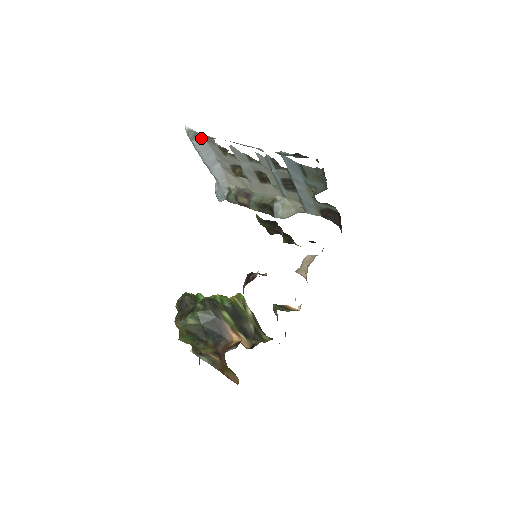
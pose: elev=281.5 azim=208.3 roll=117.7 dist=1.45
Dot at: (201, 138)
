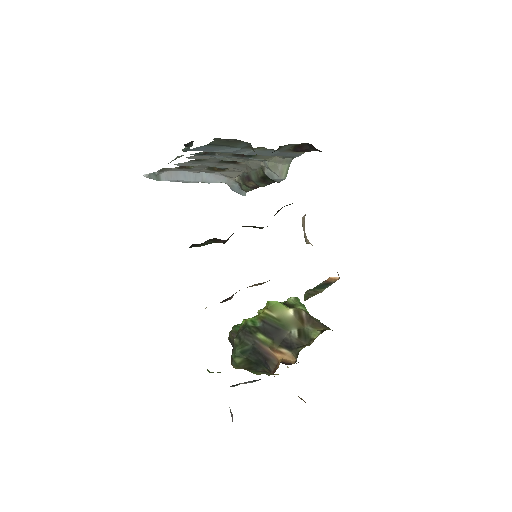
Dot at: (162, 173)
